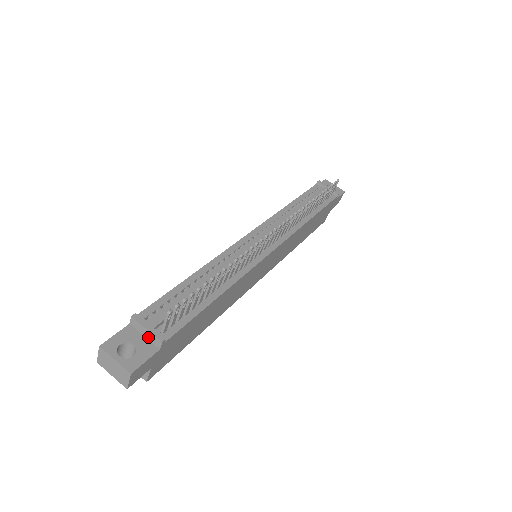
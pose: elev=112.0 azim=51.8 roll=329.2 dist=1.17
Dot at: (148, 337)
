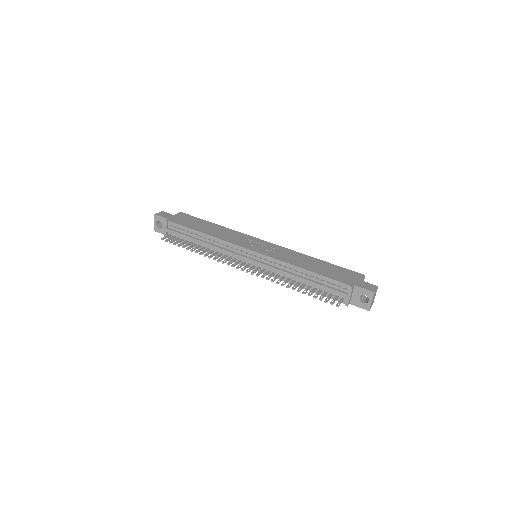
Dot at: occluded
